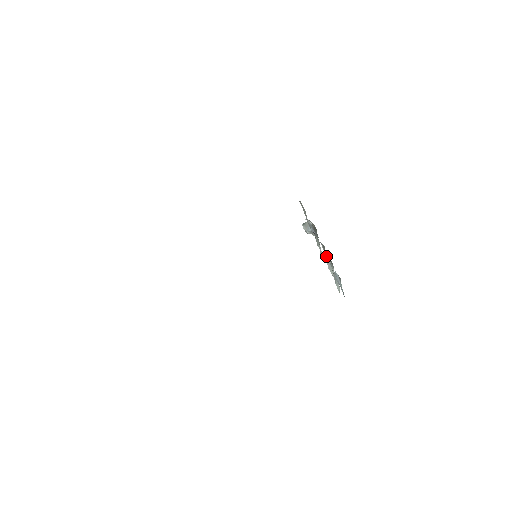
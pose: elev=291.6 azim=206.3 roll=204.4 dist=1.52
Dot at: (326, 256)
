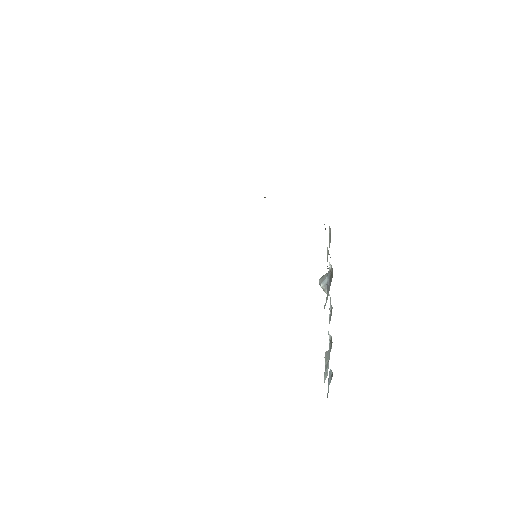
Dot at: occluded
